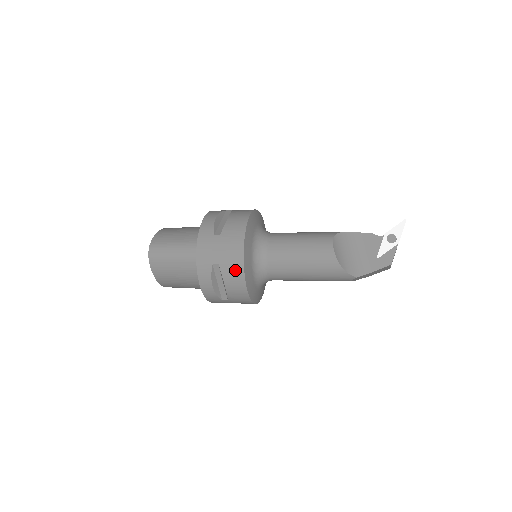
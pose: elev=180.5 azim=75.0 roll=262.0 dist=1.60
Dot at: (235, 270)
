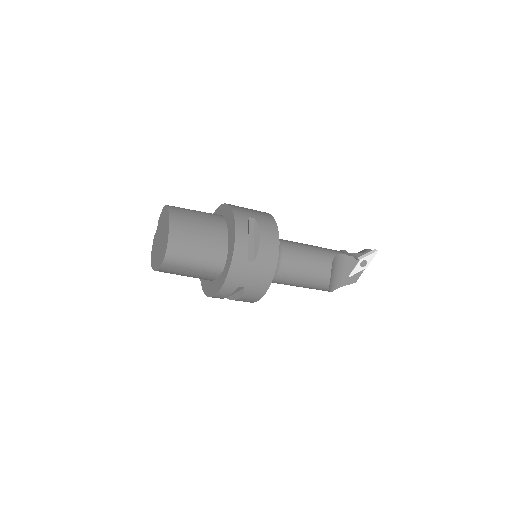
Dot at: (257, 293)
